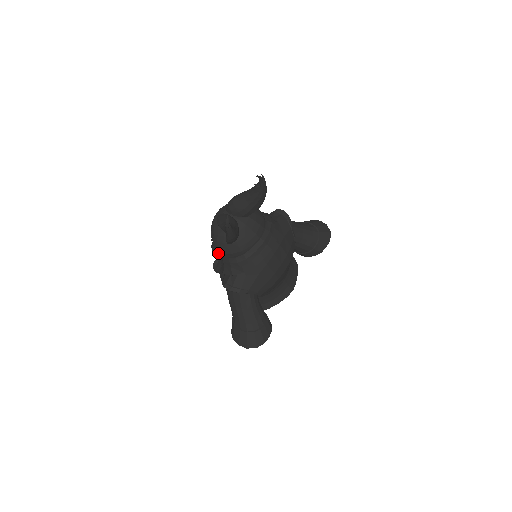
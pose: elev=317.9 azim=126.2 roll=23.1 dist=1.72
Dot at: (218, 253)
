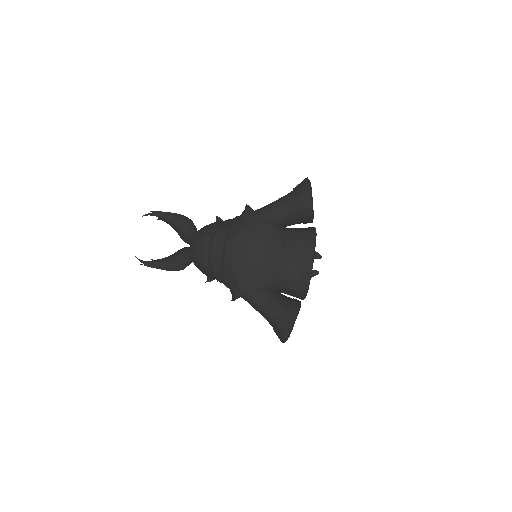
Dot at: (209, 277)
